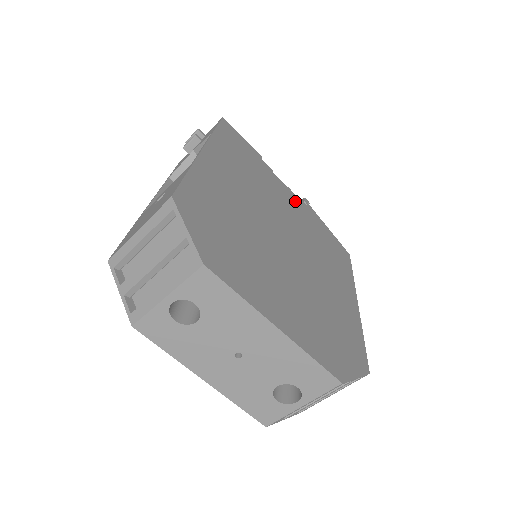
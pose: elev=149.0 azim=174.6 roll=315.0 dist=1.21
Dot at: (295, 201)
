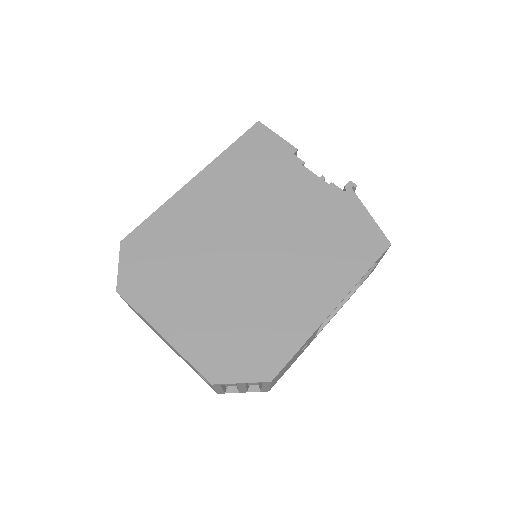
Dot at: (319, 193)
